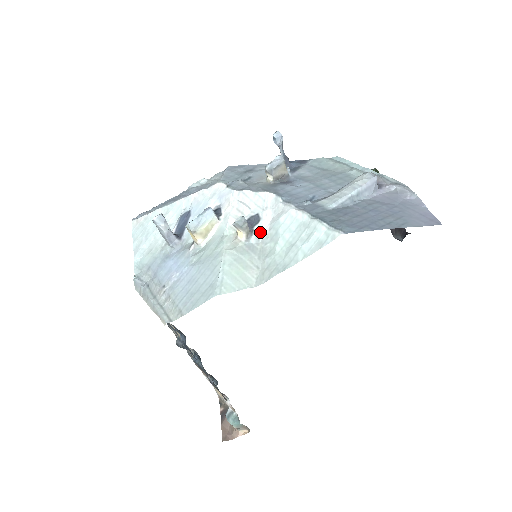
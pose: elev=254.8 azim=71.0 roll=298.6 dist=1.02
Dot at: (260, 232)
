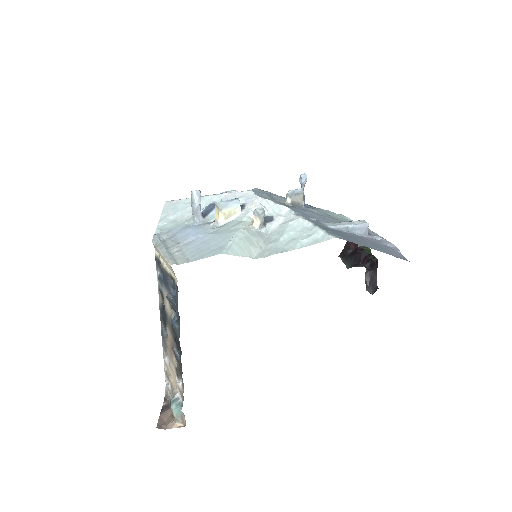
Dot at: (270, 227)
